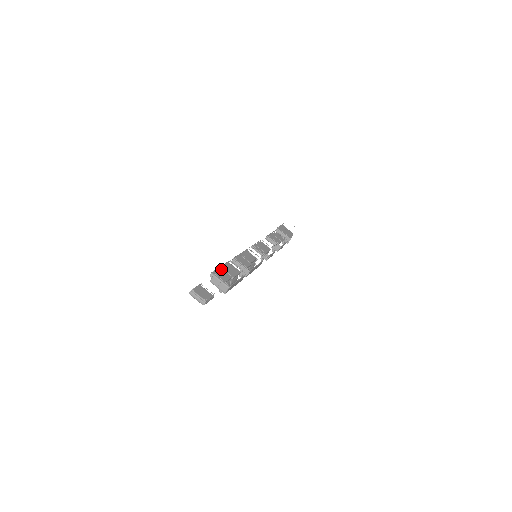
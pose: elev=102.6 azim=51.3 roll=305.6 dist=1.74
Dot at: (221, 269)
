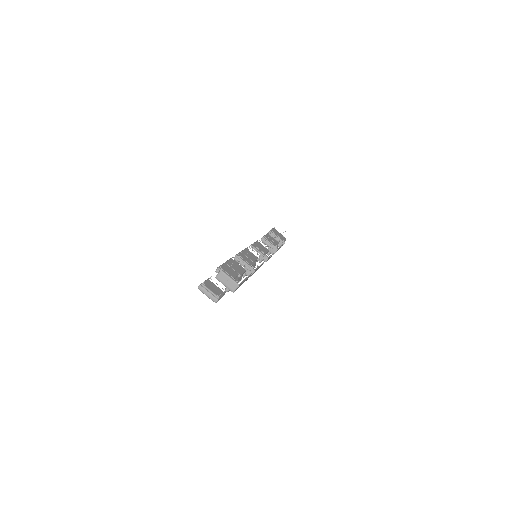
Dot at: (226, 265)
